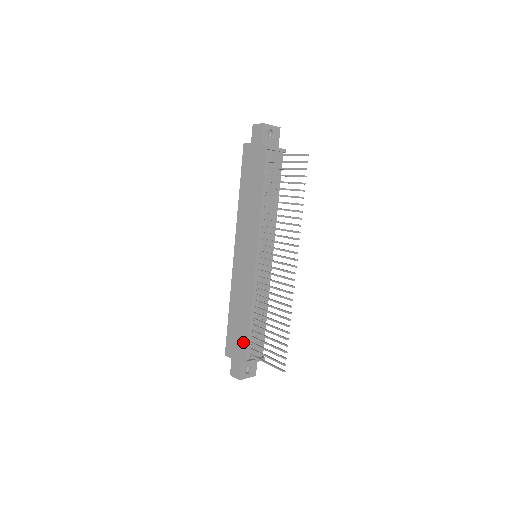
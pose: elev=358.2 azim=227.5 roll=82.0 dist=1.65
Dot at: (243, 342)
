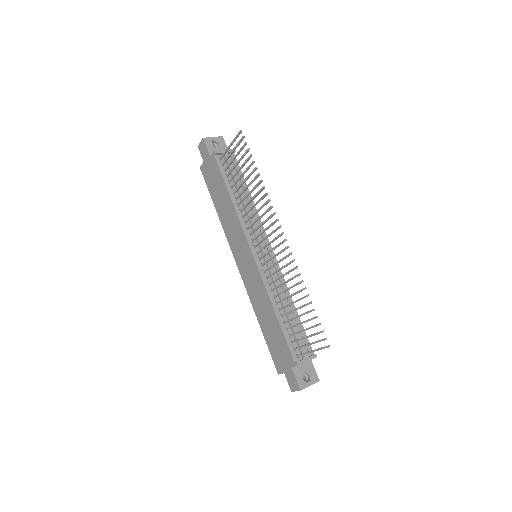
Dot at: (283, 346)
